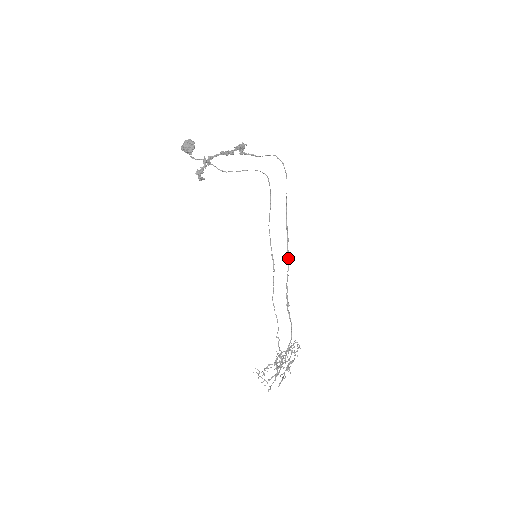
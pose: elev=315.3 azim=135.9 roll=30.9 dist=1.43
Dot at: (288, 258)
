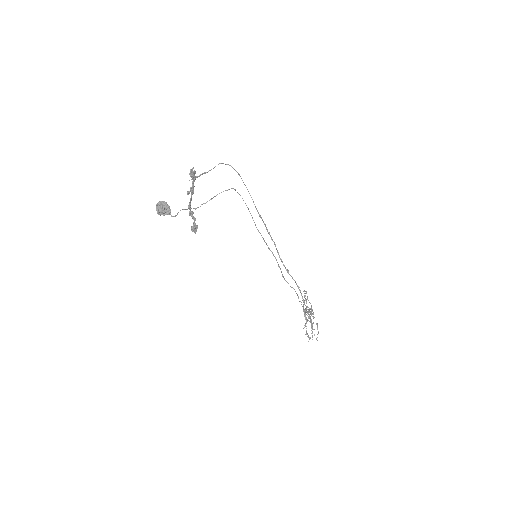
Dot at: occluded
